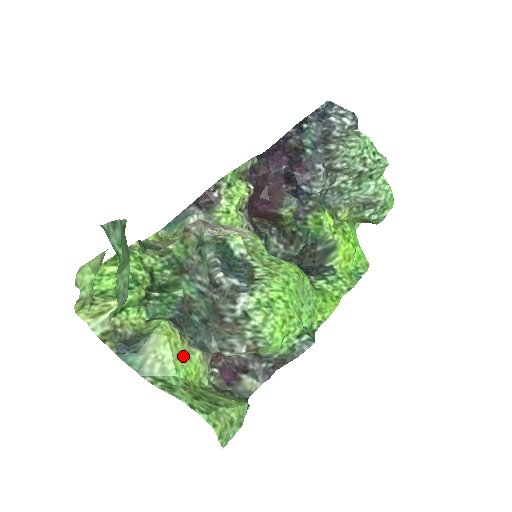
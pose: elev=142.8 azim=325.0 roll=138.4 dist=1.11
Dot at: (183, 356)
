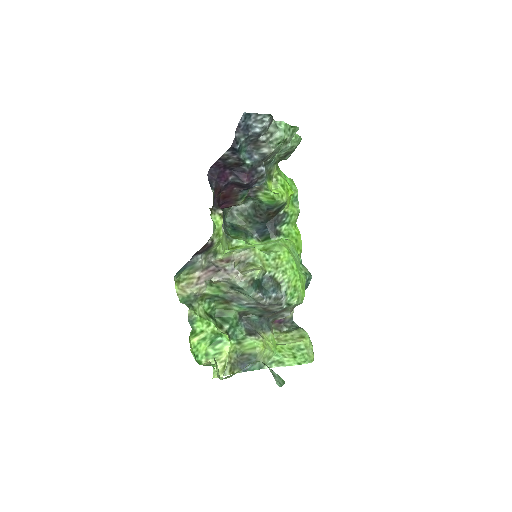
Dot at: (270, 343)
